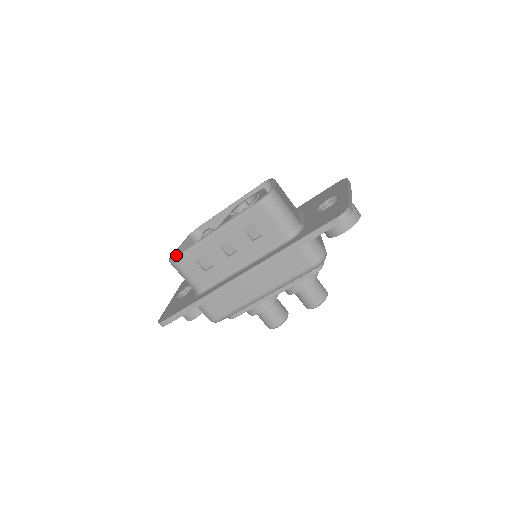
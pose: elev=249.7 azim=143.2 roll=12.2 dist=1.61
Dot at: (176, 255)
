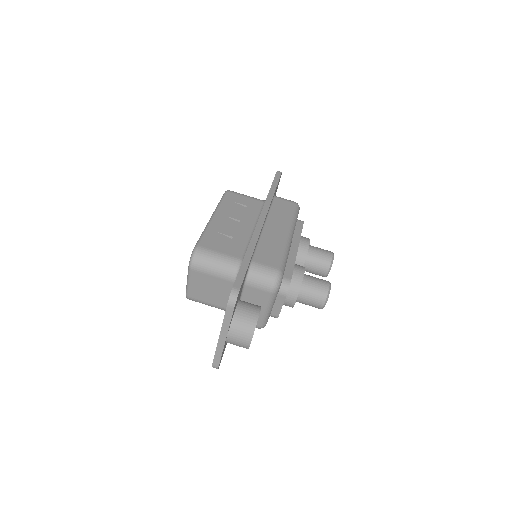
Dot at: (195, 245)
